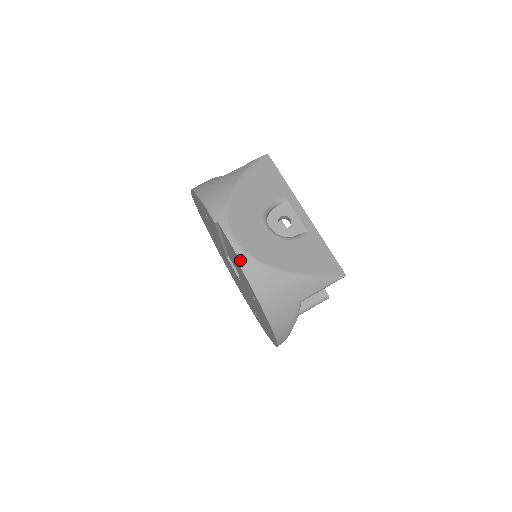
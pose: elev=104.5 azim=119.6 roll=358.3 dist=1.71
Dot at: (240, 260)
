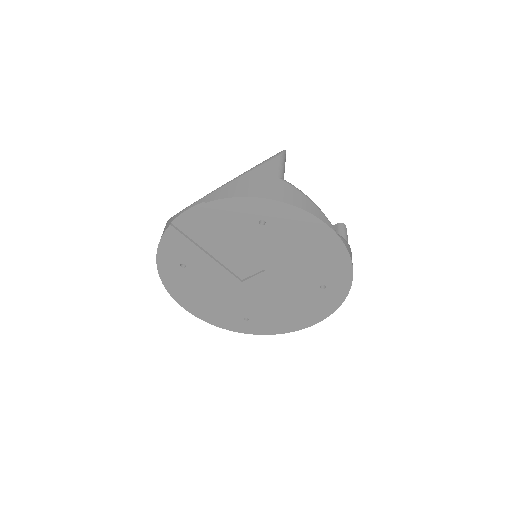
Dot at: (204, 202)
